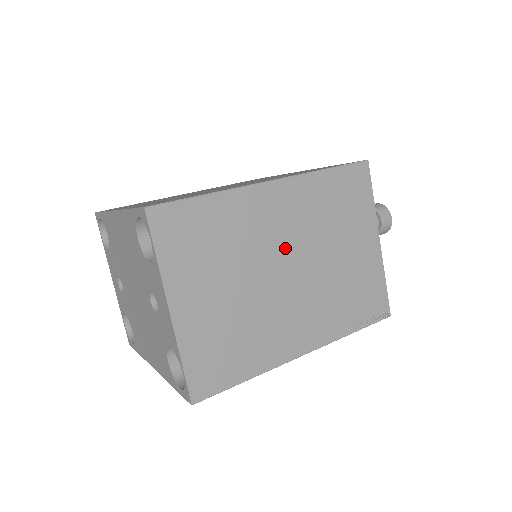
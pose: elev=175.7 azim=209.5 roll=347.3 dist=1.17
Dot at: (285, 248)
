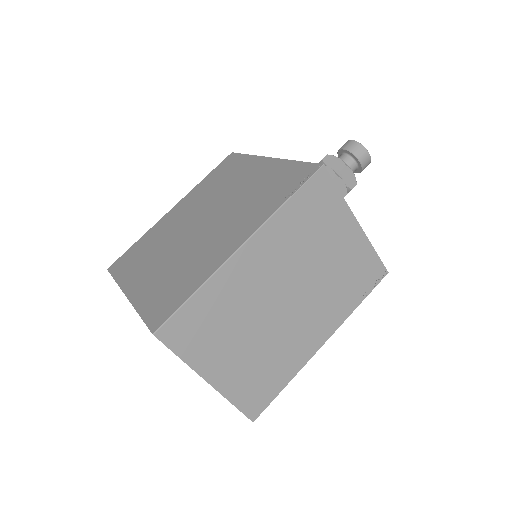
Dot at: (277, 286)
